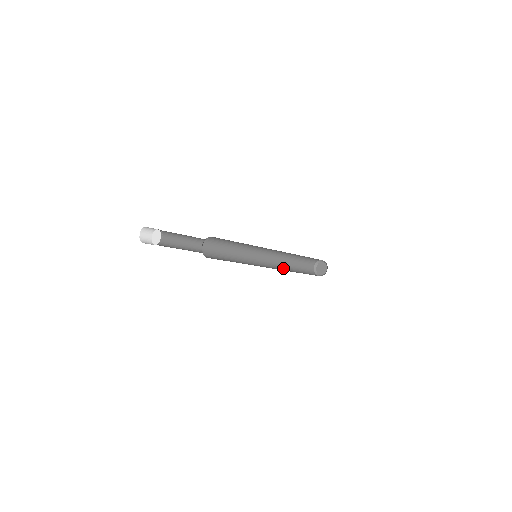
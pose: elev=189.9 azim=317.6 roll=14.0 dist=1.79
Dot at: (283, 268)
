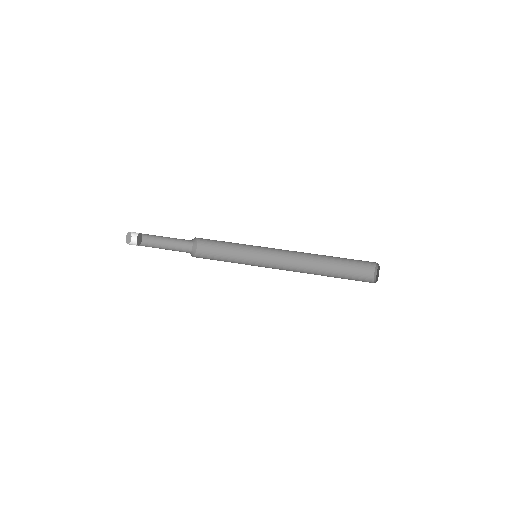
Dot at: (311, 261)
